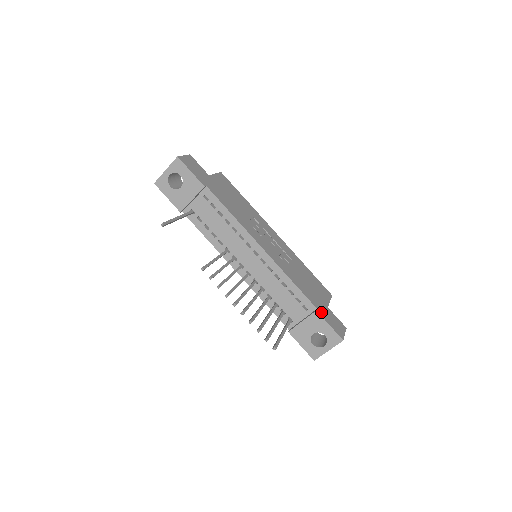
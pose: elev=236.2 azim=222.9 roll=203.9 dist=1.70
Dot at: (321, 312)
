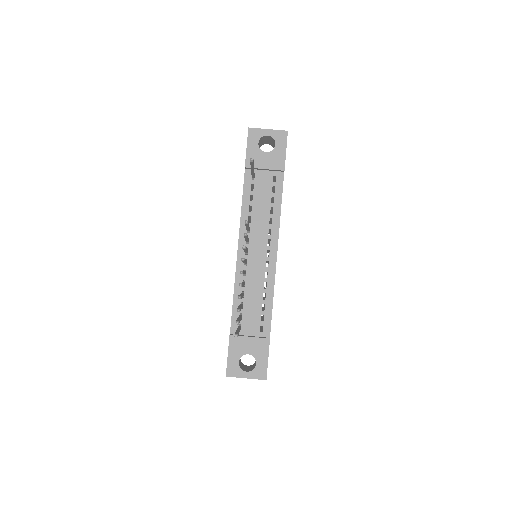
Dot at: occluded
